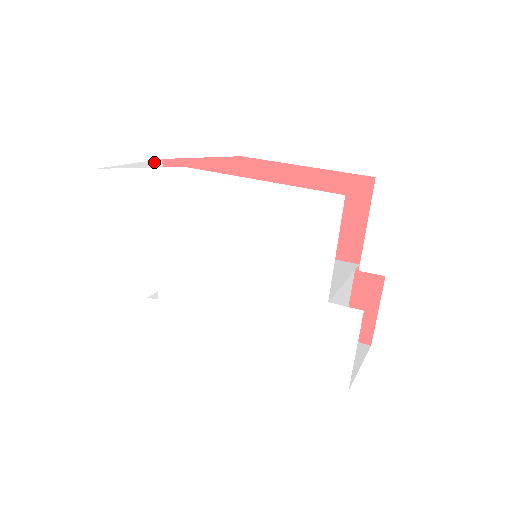
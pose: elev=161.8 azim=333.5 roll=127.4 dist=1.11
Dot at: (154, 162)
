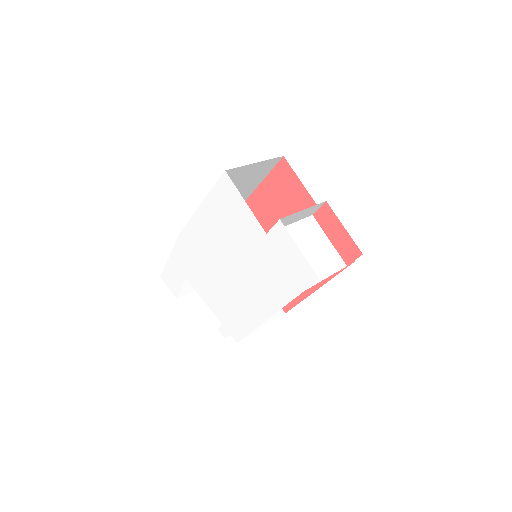
Dot at: occluded
